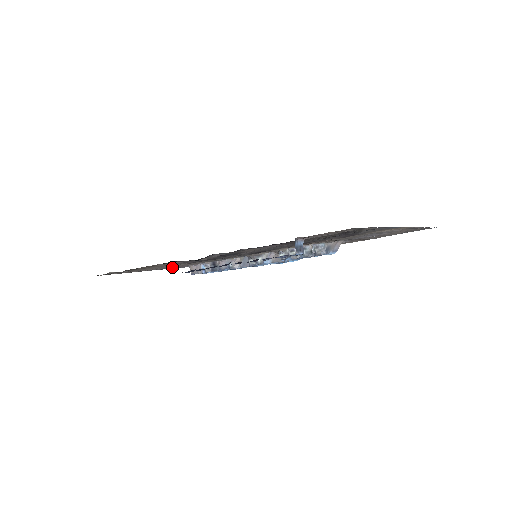
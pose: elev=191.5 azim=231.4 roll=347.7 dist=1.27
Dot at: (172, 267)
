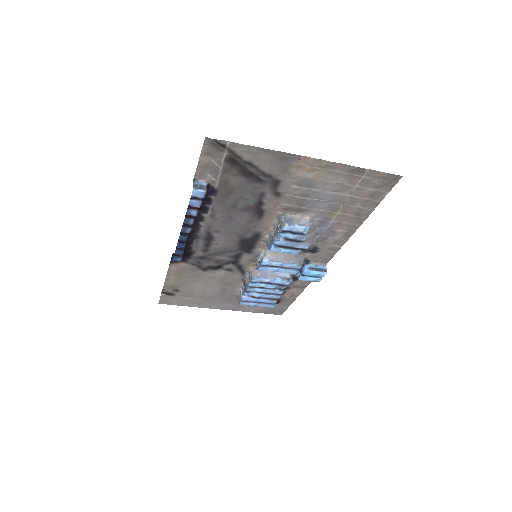
Dot at: (222, 297)
